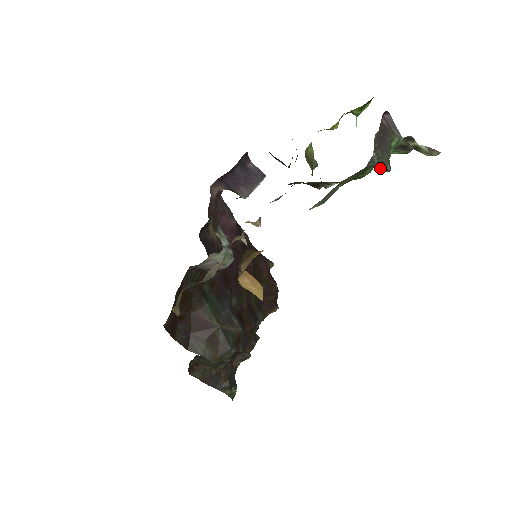
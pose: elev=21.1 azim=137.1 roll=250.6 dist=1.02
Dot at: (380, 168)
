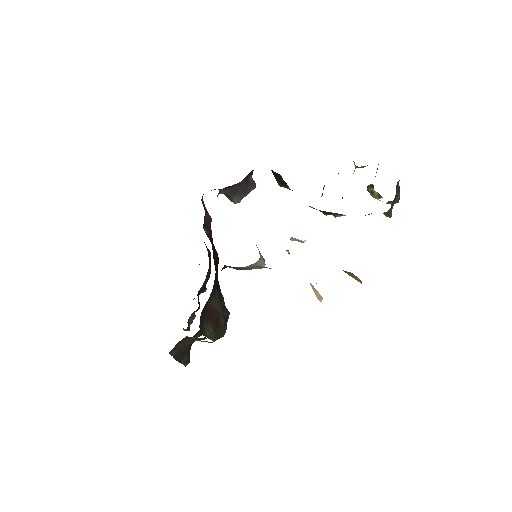
Dot at: (385, 214)
